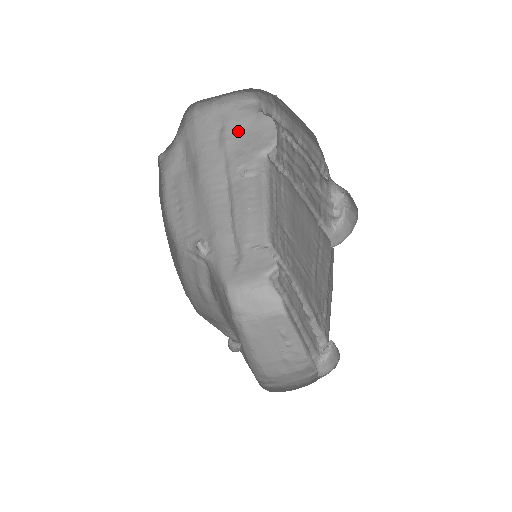
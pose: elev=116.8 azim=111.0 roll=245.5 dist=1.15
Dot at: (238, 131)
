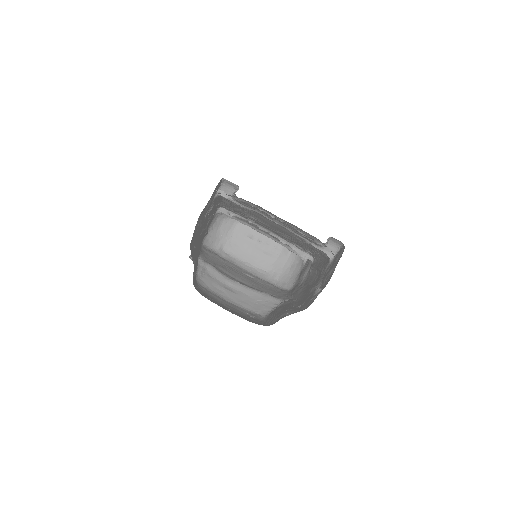
Dot at: (205, 211)
